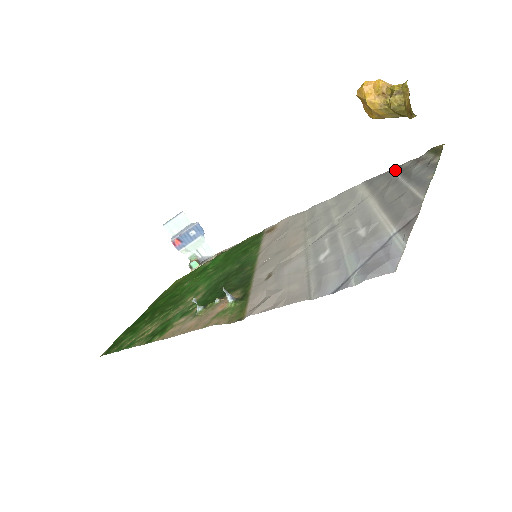
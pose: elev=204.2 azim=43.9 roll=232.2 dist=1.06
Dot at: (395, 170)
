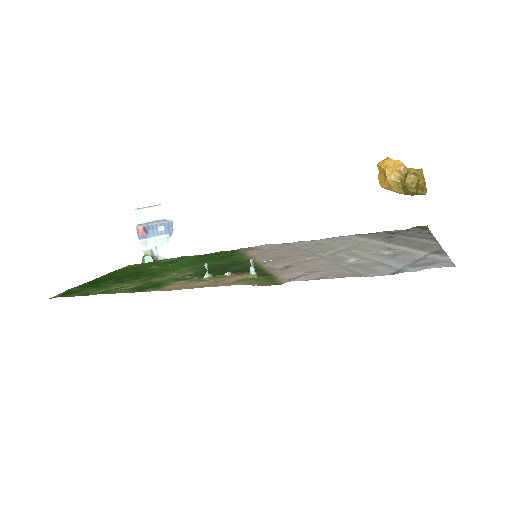
Dot at: (384, 232)
